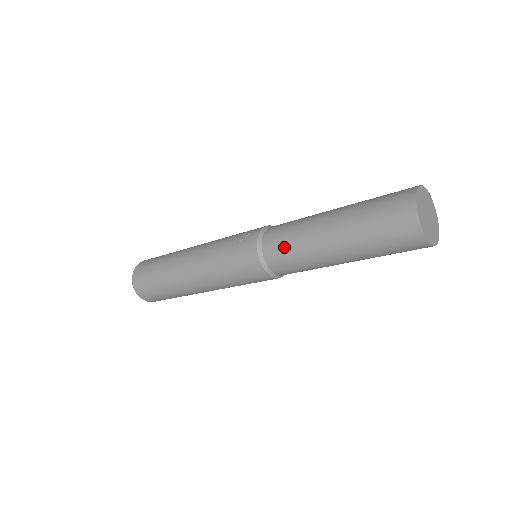
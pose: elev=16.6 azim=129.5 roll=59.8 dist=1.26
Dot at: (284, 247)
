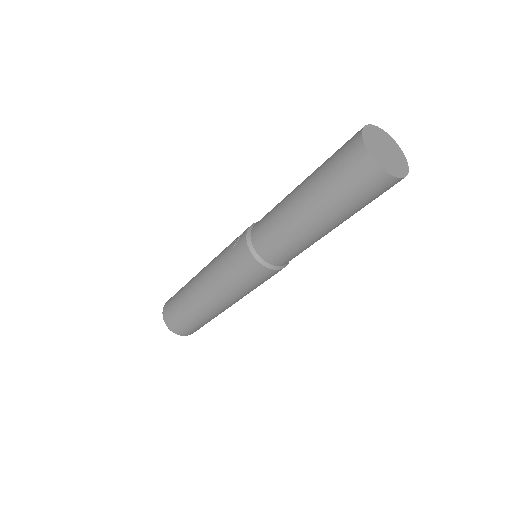
Dot at: (269, 235)
